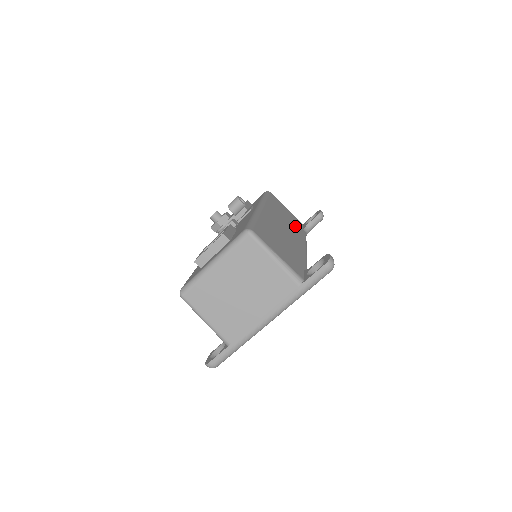
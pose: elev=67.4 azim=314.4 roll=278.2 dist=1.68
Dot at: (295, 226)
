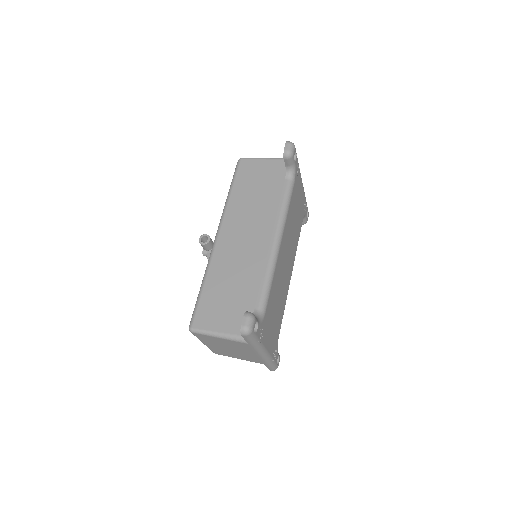
Dot at: (269, 196)
